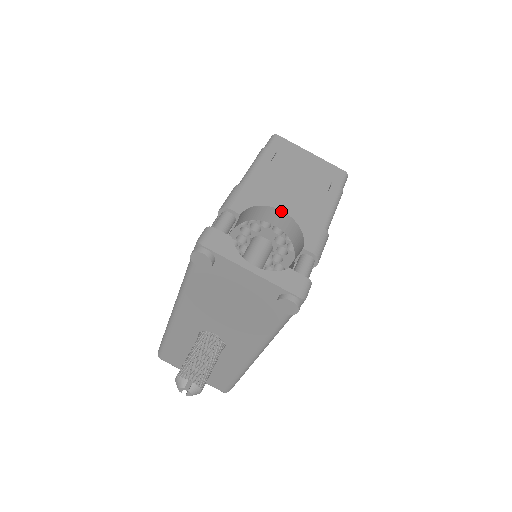
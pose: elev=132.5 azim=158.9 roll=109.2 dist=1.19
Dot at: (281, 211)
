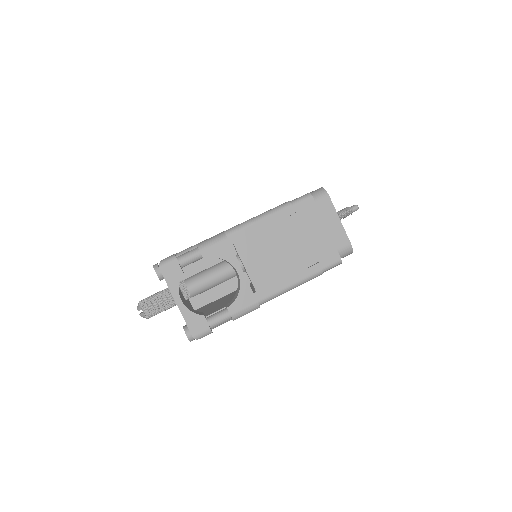
Dot at: (237, 272)
